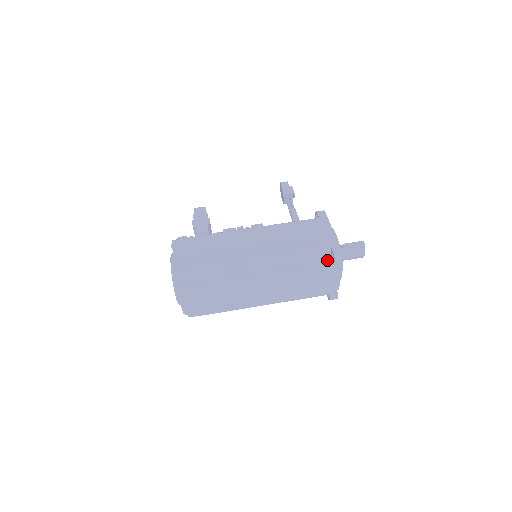
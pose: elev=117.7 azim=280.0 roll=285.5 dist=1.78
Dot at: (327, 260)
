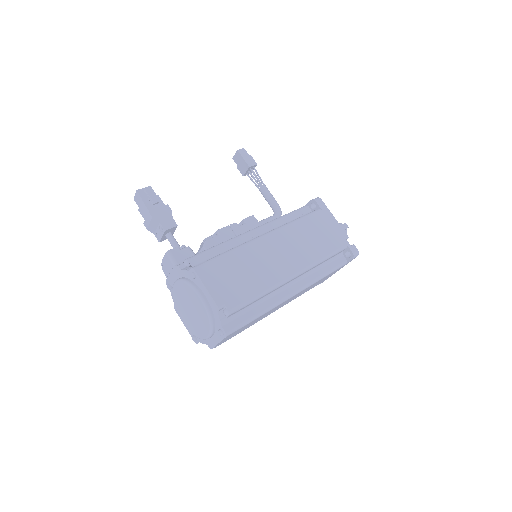
Dot at: (341, 257)
